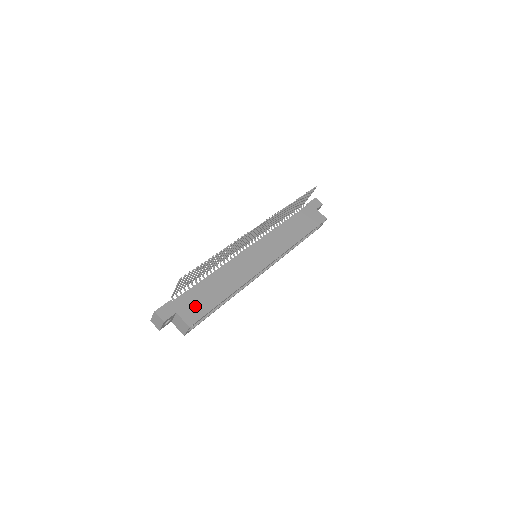
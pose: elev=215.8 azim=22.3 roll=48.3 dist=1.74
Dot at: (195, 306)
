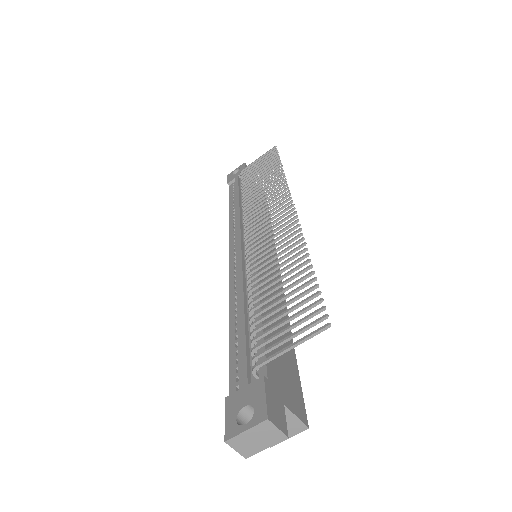
Dot at: (287, 376)
